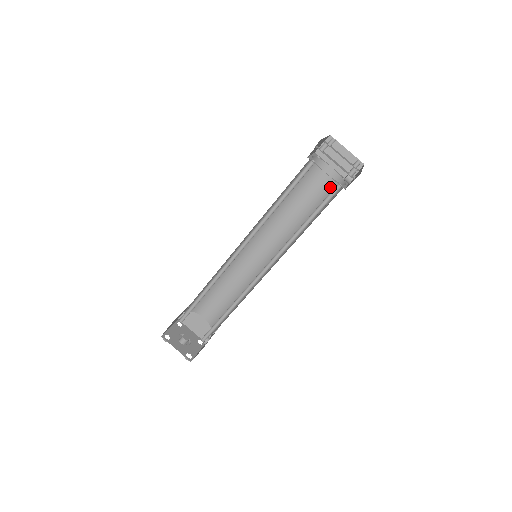
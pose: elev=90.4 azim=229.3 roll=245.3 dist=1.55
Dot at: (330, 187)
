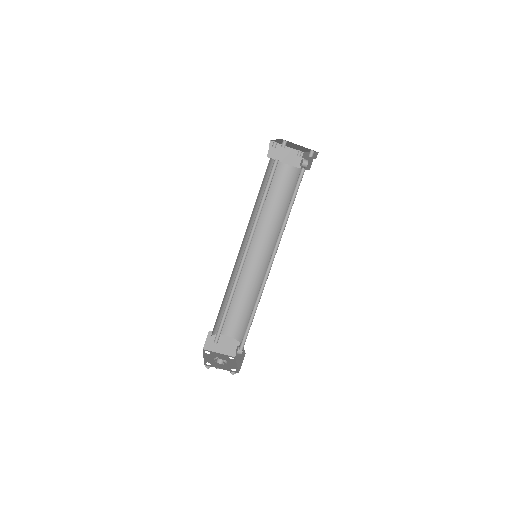
Dot at: (289, 178)
